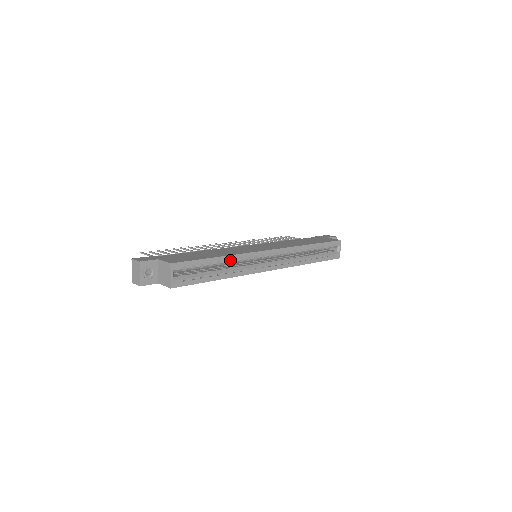
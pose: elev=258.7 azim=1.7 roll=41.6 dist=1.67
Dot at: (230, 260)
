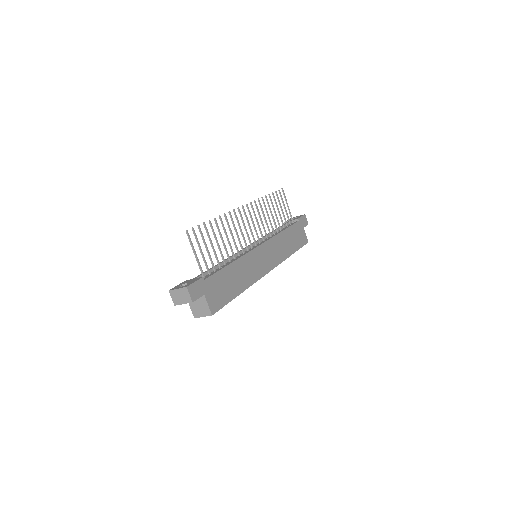
Dot at: occluded
